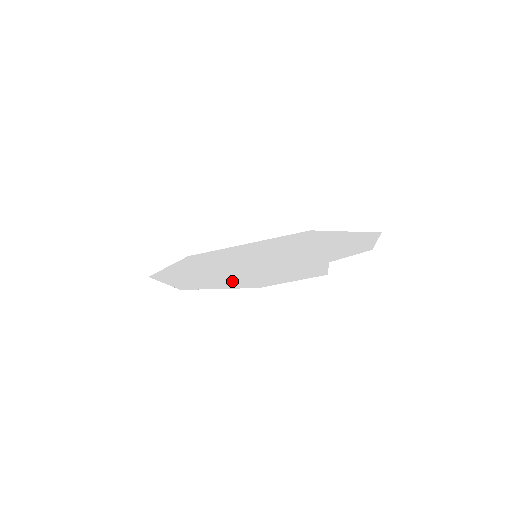
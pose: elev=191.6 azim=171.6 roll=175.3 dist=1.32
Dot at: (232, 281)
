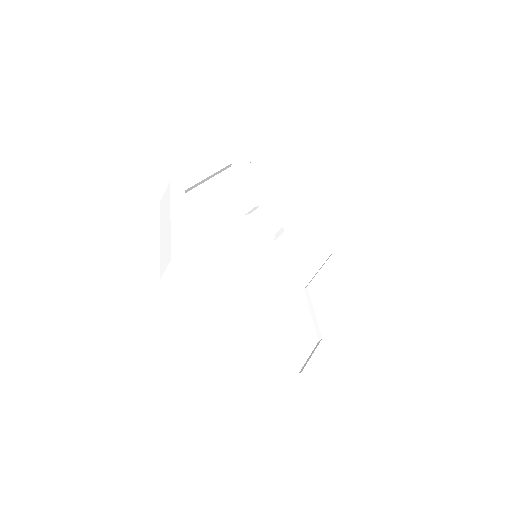
Dot at: occluded
